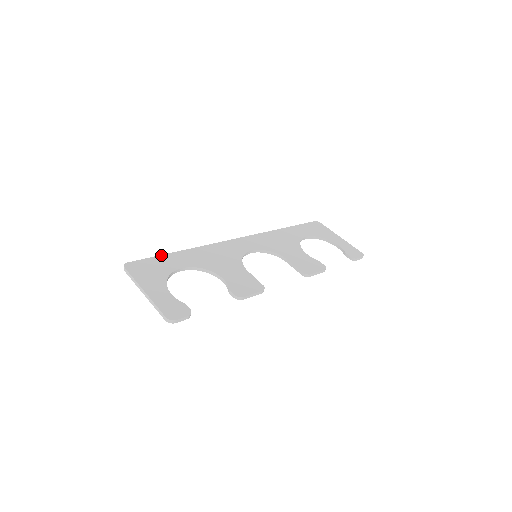
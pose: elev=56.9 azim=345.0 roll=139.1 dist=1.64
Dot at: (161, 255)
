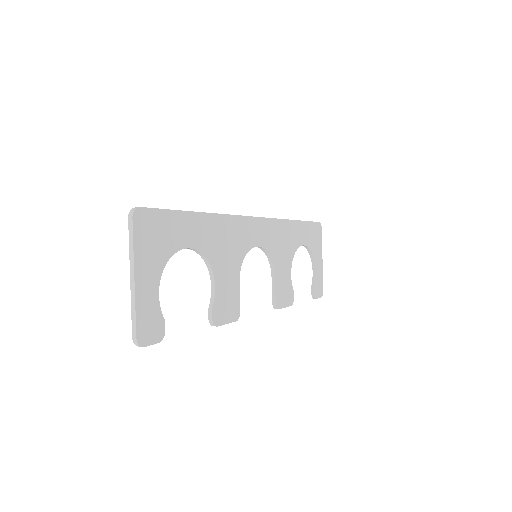
Dot at: (180, 211)
